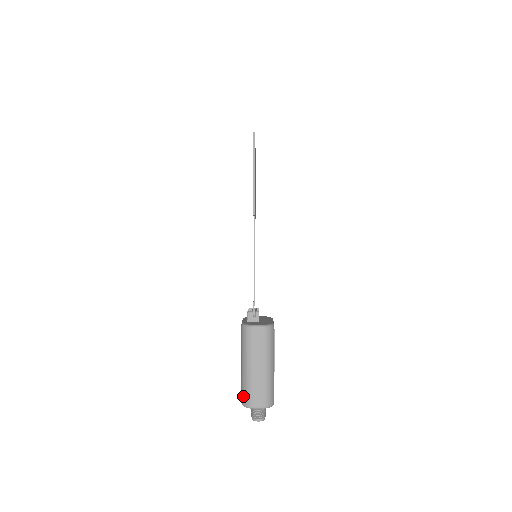
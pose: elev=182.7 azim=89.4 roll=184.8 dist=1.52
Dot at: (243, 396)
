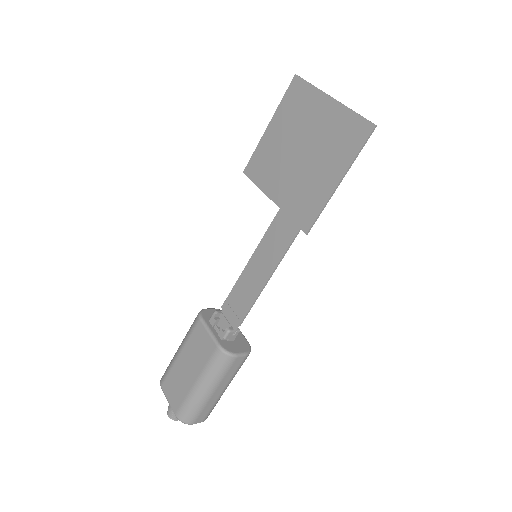
Dot at: (185, 414)
